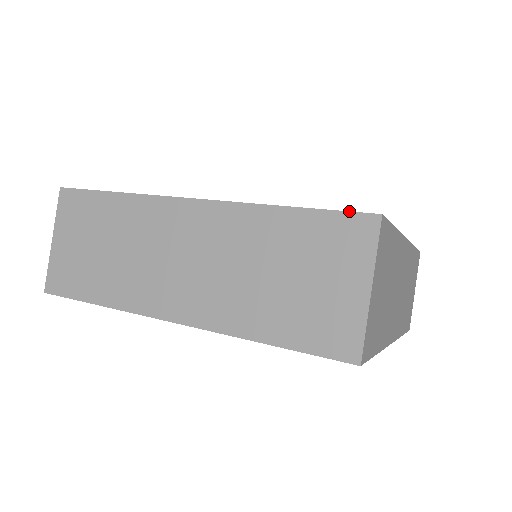
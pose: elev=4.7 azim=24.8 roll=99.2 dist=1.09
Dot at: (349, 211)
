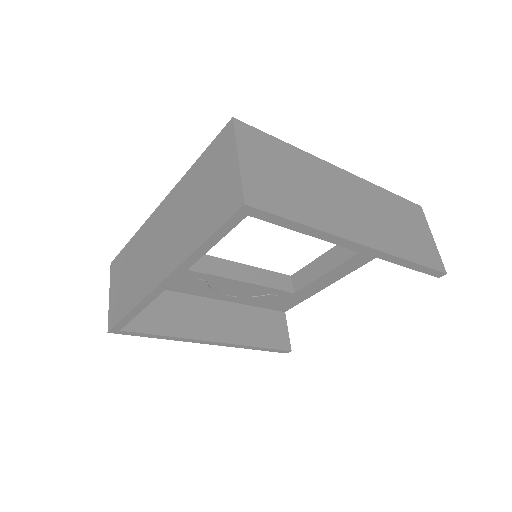
Dot at: occluded
